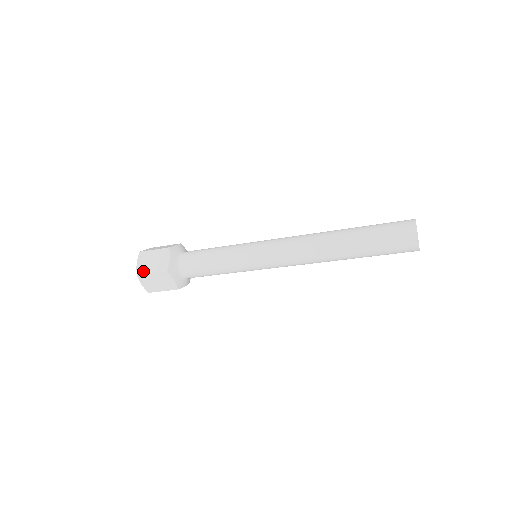
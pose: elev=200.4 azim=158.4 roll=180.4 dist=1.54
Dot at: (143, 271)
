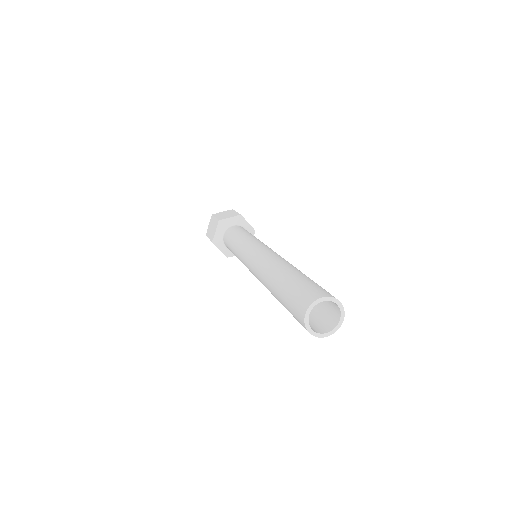
Dot at: (208, 233)
